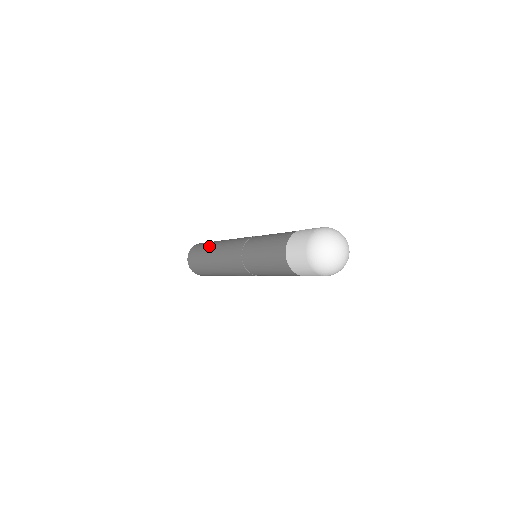
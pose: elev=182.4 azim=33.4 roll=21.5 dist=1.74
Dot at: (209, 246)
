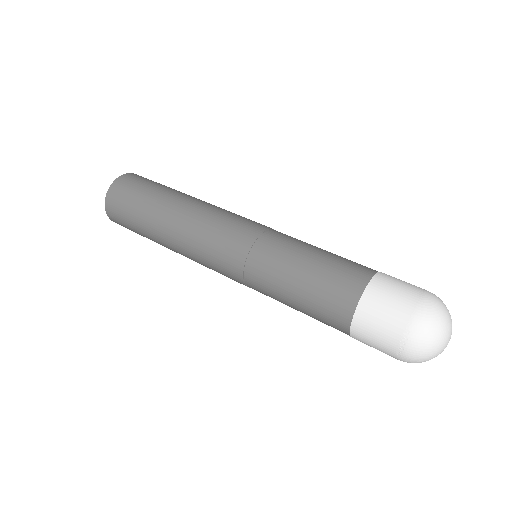
Dot at: (154, 240)
